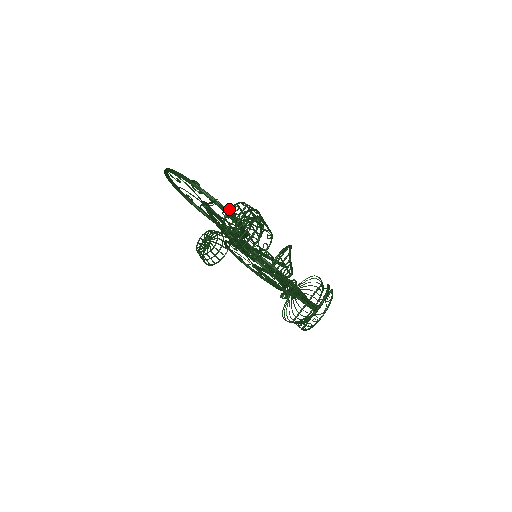
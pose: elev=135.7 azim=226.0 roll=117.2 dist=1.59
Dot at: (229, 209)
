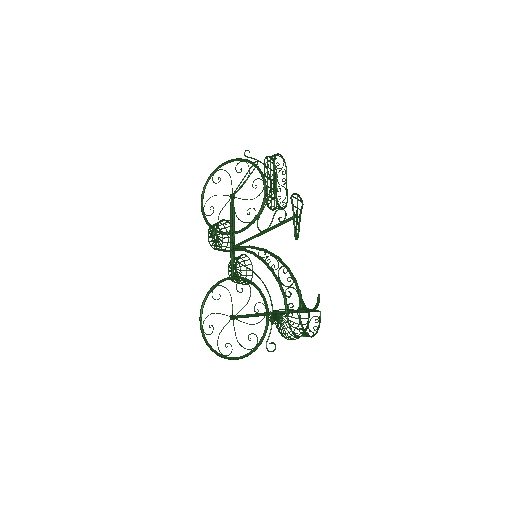
Dot at: (270, 158)
